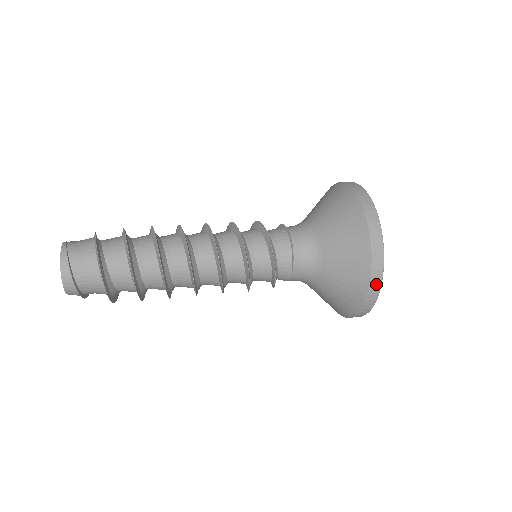
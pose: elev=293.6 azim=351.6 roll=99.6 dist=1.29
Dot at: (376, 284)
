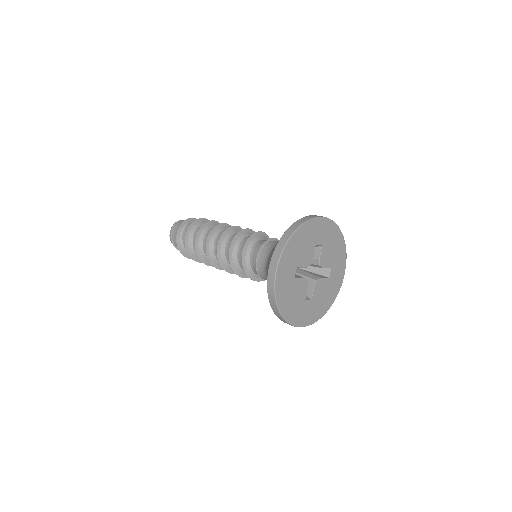
Dot at: (279, 316)
